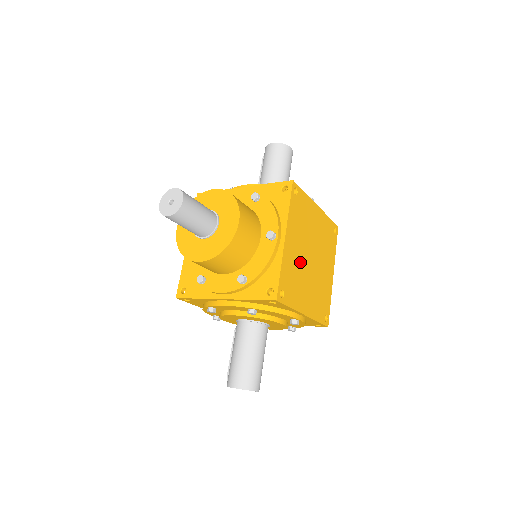
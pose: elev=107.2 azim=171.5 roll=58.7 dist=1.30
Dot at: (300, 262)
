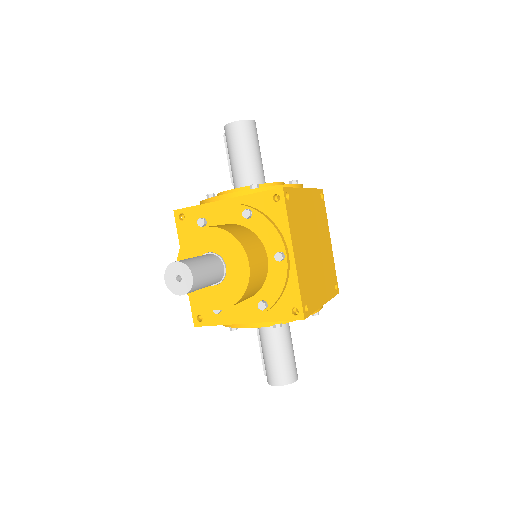
Dot at: (308, 262)
